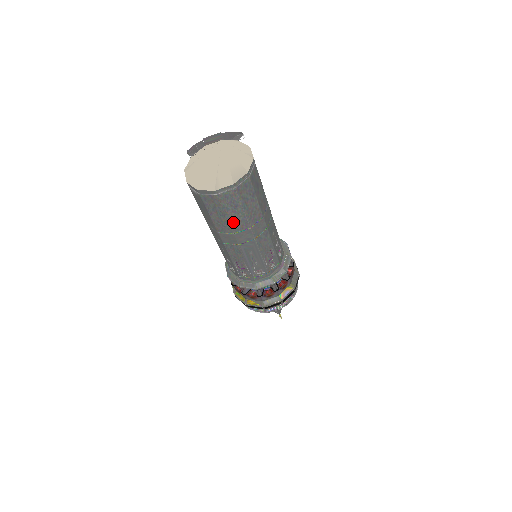
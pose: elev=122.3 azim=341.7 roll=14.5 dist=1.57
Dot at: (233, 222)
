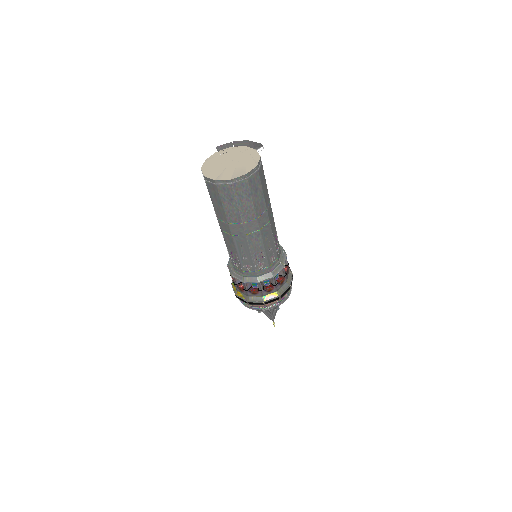
Dot at: (228, 213)
